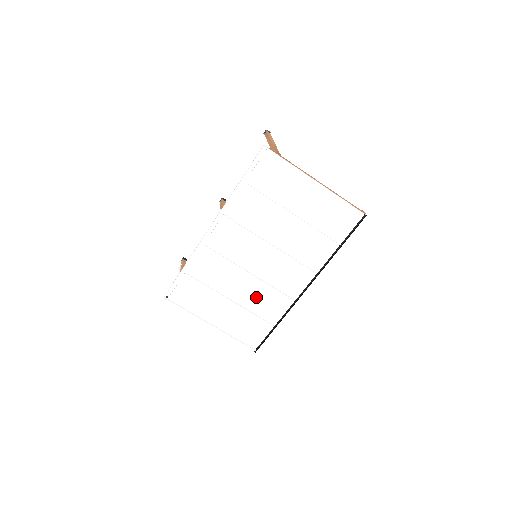
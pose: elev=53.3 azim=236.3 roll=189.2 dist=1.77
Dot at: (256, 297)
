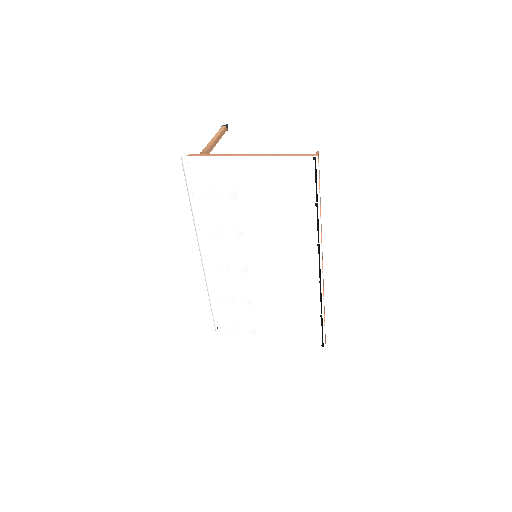
Dot at: (283, 294)
